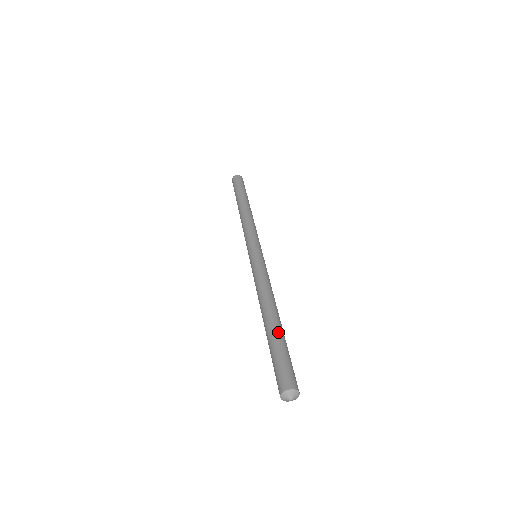
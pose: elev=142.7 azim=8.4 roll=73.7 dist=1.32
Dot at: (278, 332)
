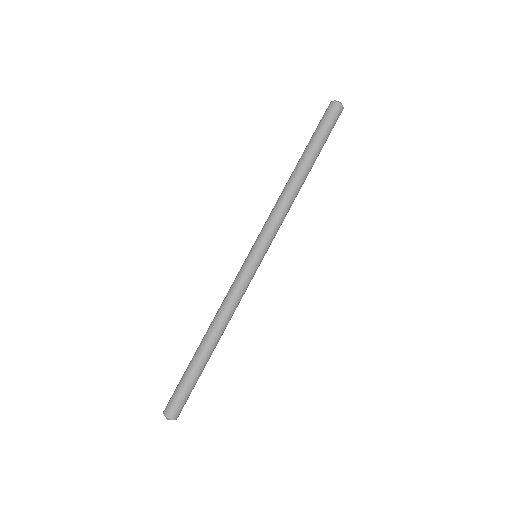
Dot at: (201, 365)
